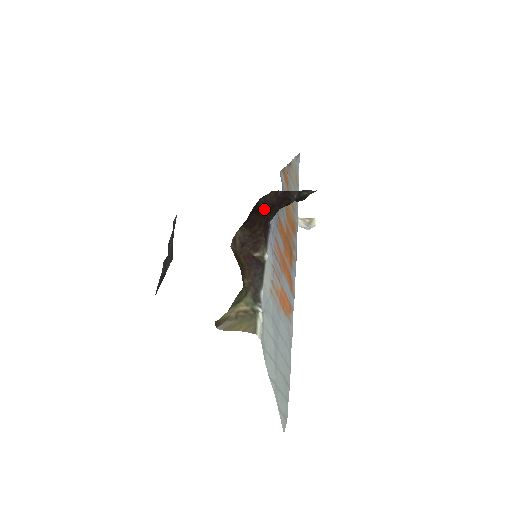
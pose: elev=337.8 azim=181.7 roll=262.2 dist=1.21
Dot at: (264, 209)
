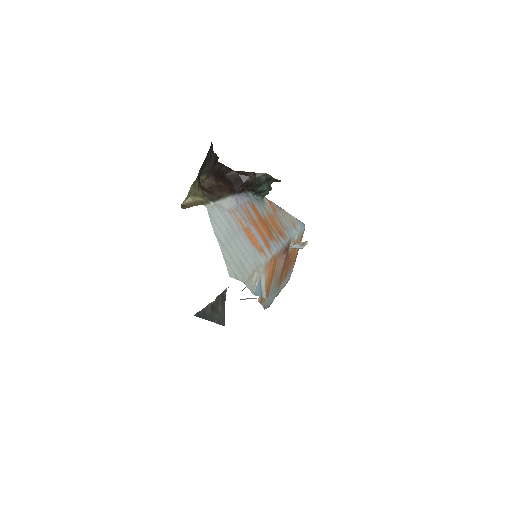
Dot at: (230, 181)
